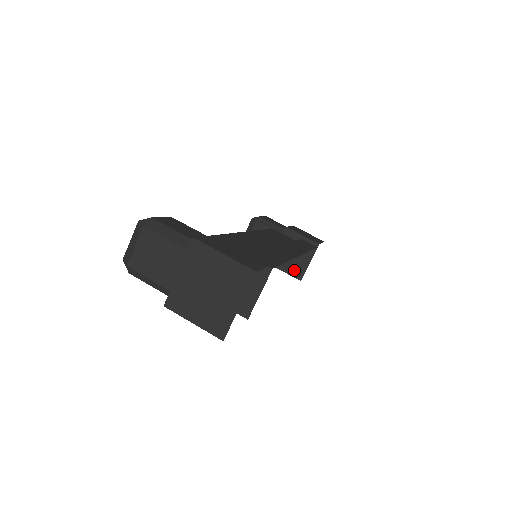
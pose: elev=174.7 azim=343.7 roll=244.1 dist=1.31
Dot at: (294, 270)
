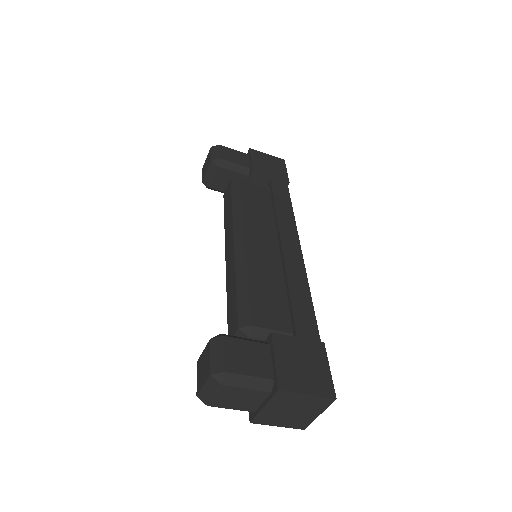
Dot at: occluded
